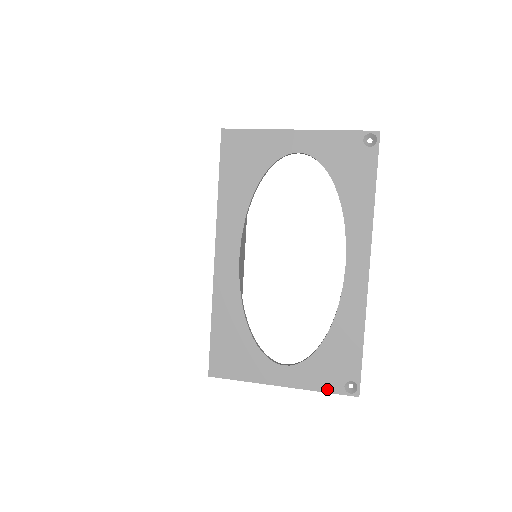
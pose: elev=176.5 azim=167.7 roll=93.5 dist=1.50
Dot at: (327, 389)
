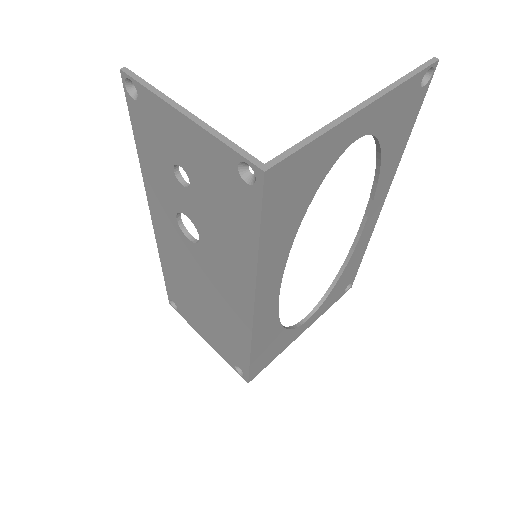
Dot at: occluded
